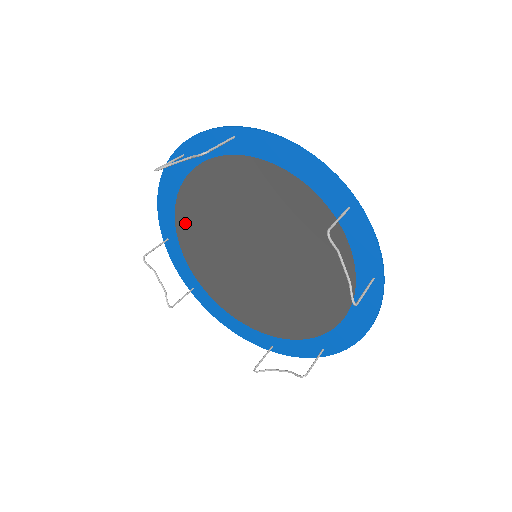
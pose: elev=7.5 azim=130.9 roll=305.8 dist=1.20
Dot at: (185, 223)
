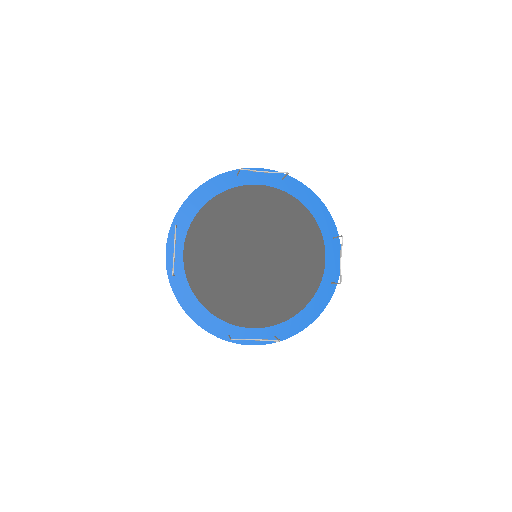
Dot at: (205, 219)
